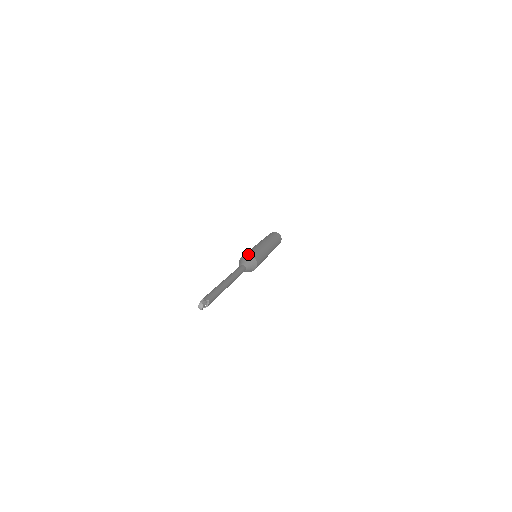
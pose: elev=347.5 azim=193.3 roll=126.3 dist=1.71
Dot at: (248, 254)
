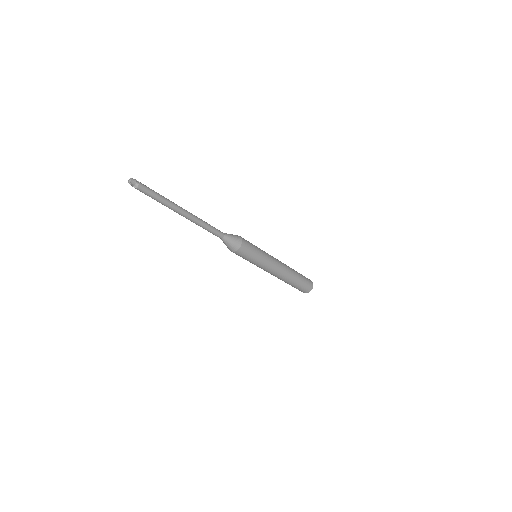
Dot at: (237, 235)
